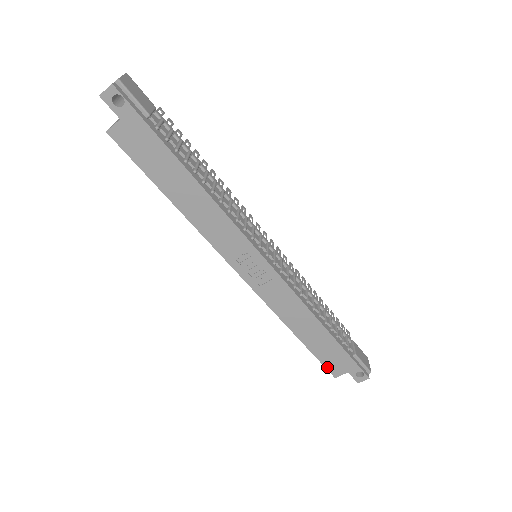
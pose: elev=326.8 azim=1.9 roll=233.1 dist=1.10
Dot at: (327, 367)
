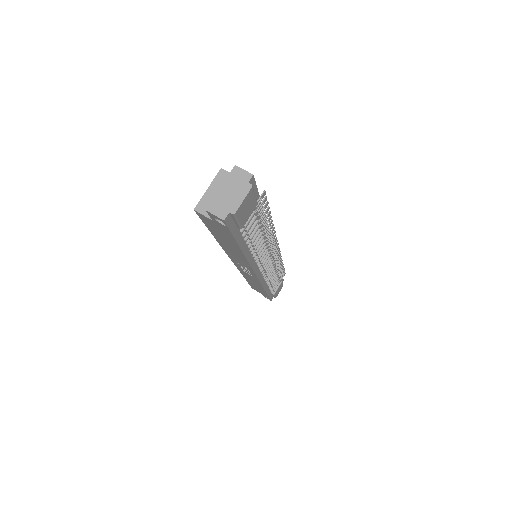
Dot at: occluded
